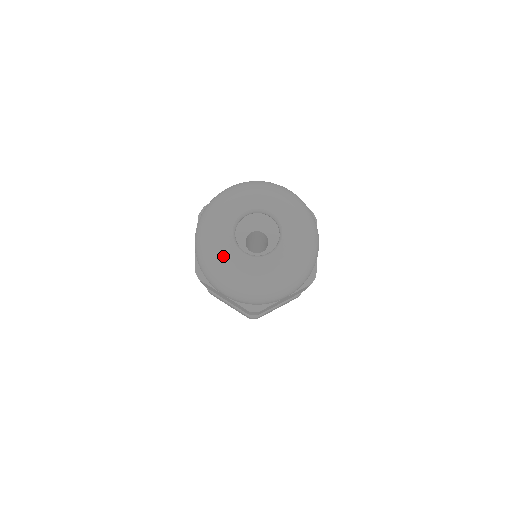
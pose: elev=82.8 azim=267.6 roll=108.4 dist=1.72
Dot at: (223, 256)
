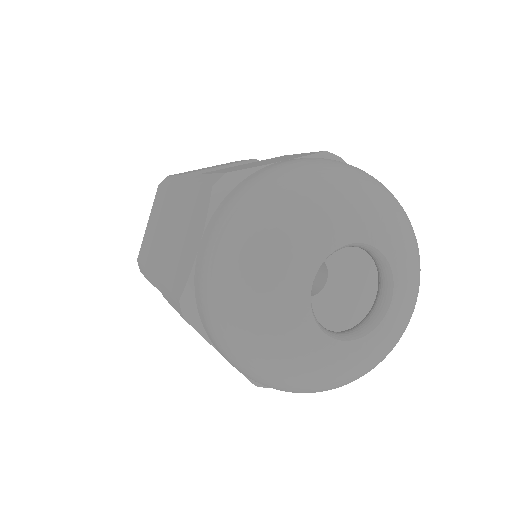
Dot at: (334, 370)
